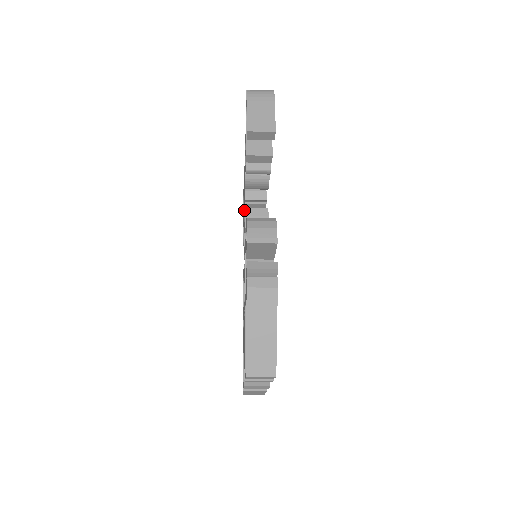
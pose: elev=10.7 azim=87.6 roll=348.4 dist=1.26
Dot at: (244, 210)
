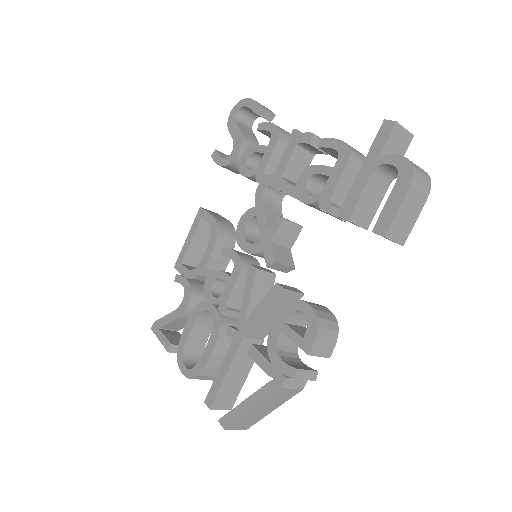
Dot at: (267, 186)
